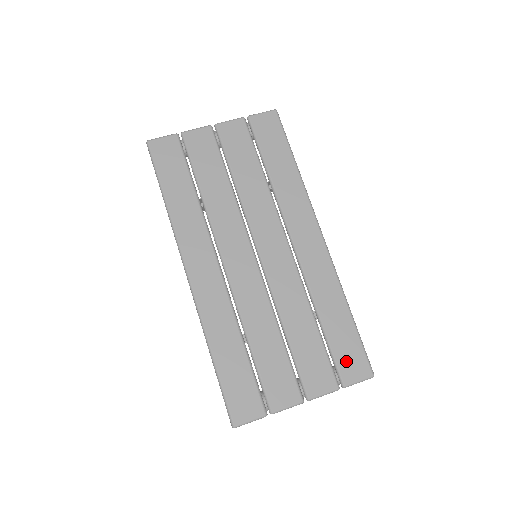
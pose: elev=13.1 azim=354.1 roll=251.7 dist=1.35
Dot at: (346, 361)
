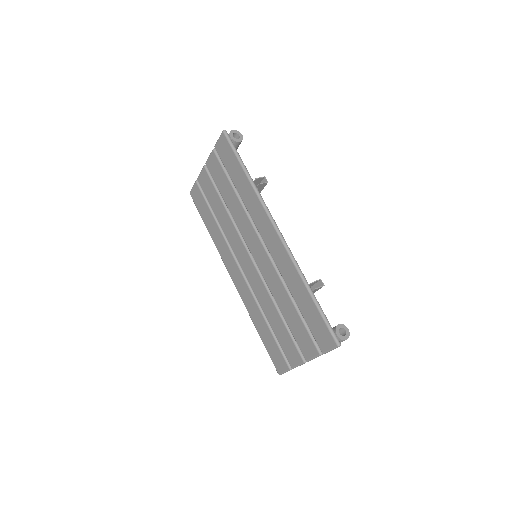
Dot at: (318, 334)
